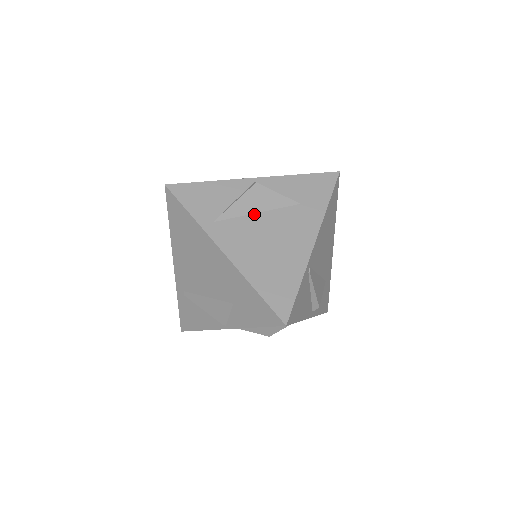
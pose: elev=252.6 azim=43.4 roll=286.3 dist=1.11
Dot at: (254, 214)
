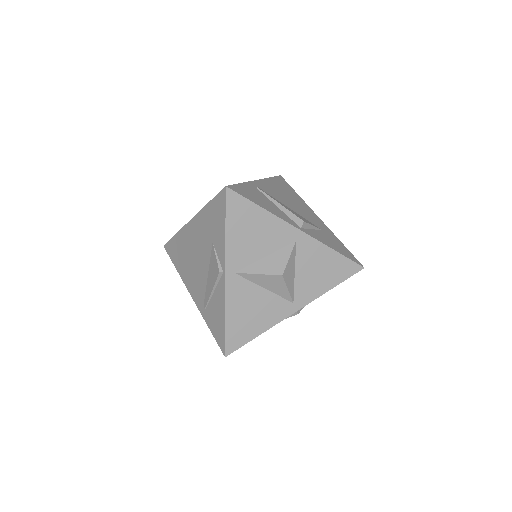
Dot at: occluded
